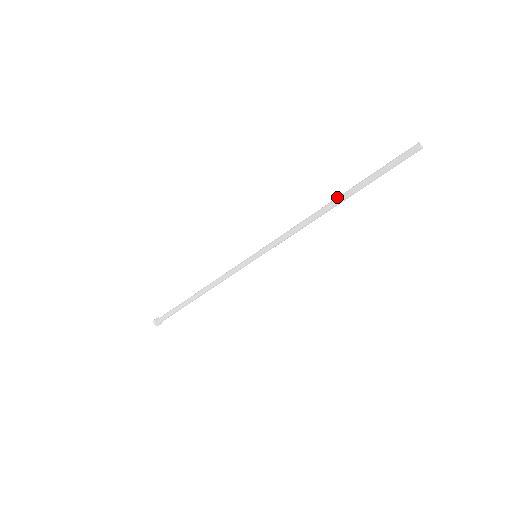
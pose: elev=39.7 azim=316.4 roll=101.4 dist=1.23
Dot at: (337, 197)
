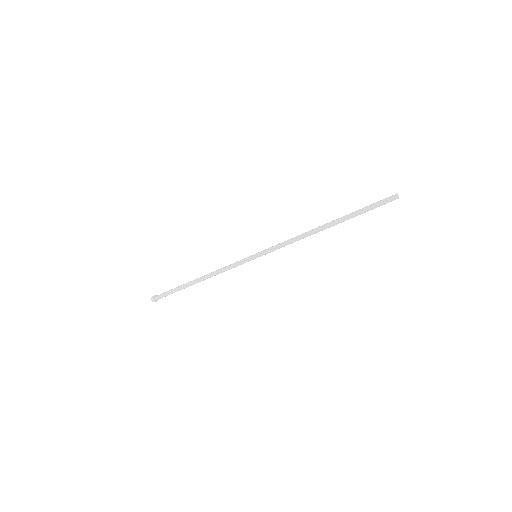
Dot at: (331, 221)
